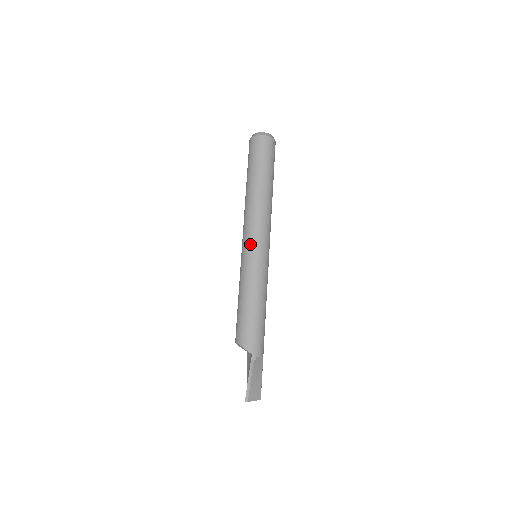
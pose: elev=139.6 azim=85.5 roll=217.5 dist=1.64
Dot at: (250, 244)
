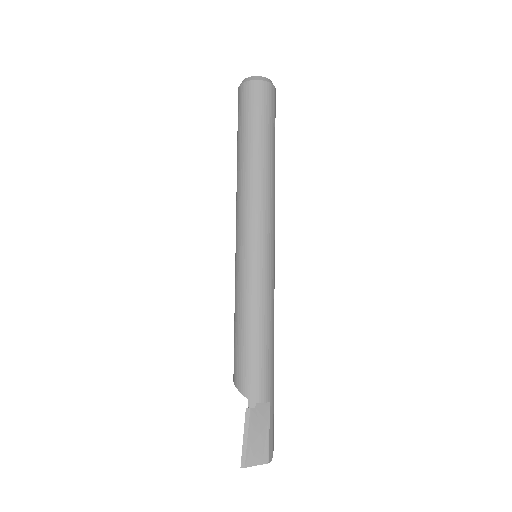
Dot at: (240, 242)
